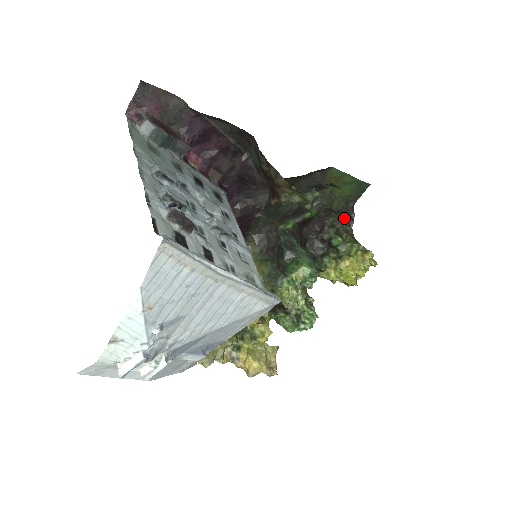
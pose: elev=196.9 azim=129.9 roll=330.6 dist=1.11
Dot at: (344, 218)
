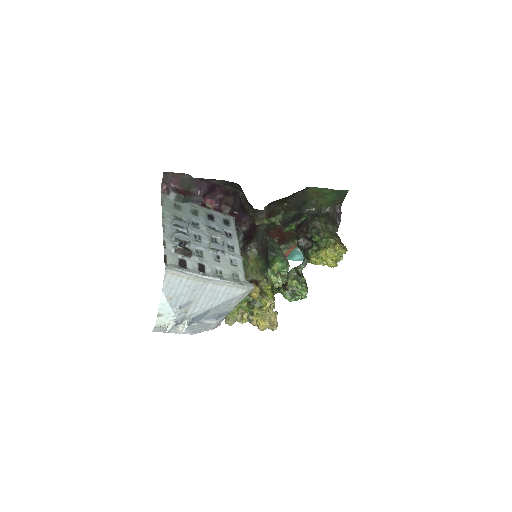
Dot at: (331, 217)
